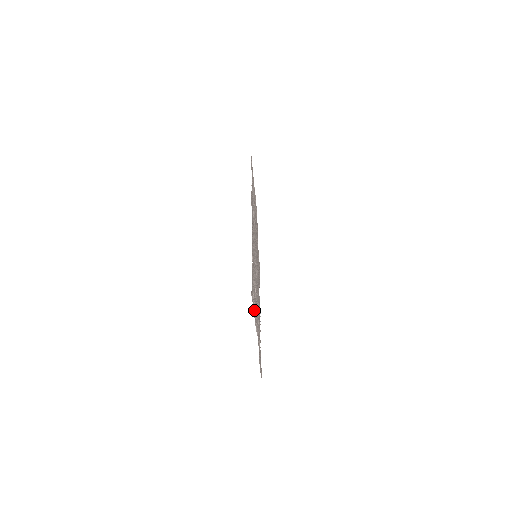
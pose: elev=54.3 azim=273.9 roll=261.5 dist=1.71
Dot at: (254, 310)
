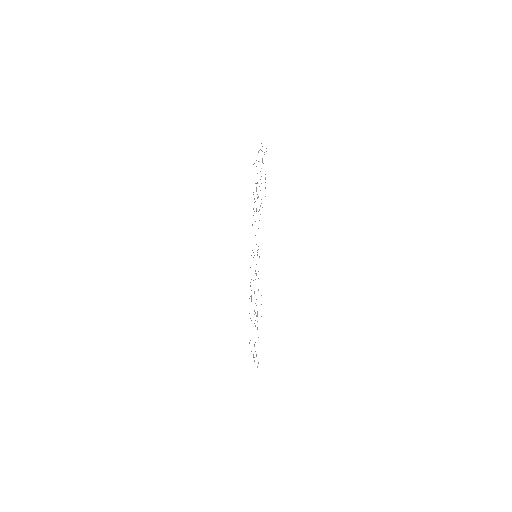
Dot at: occluded
